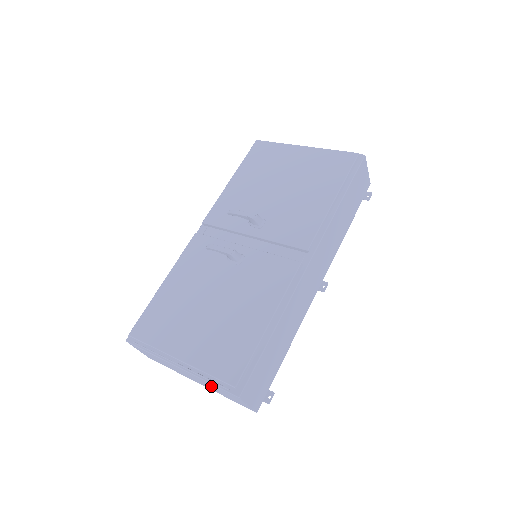
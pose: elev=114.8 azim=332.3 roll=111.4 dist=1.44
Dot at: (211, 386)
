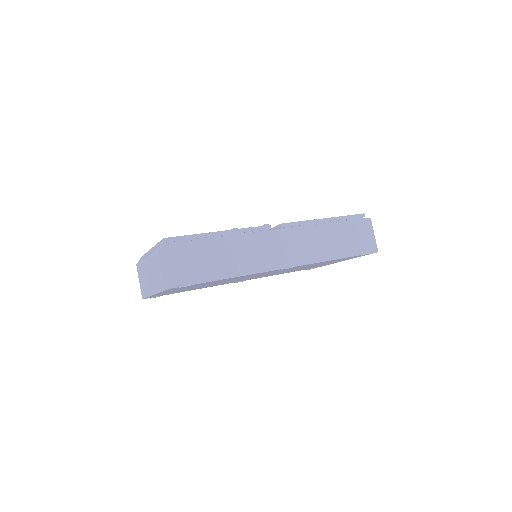
Dot at: (155, 266)
